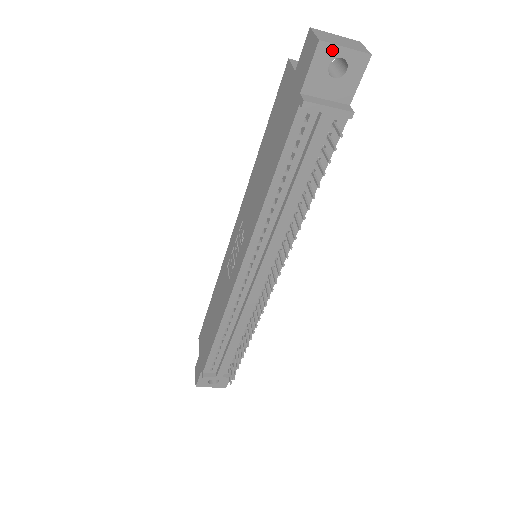
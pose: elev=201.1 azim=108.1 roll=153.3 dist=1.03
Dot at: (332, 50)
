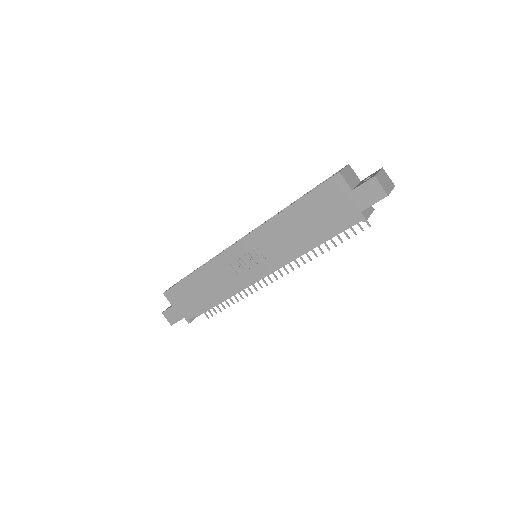
Dot at: occluded
